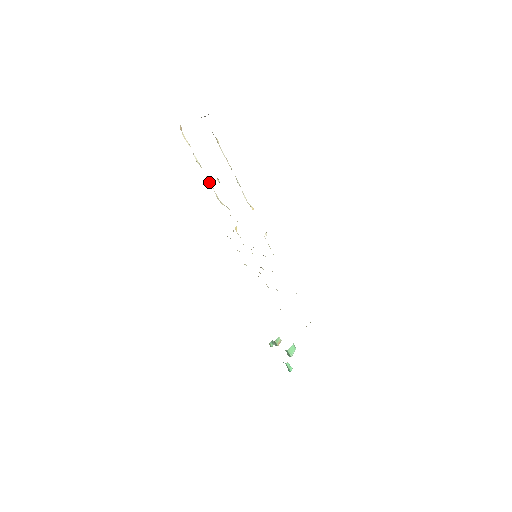
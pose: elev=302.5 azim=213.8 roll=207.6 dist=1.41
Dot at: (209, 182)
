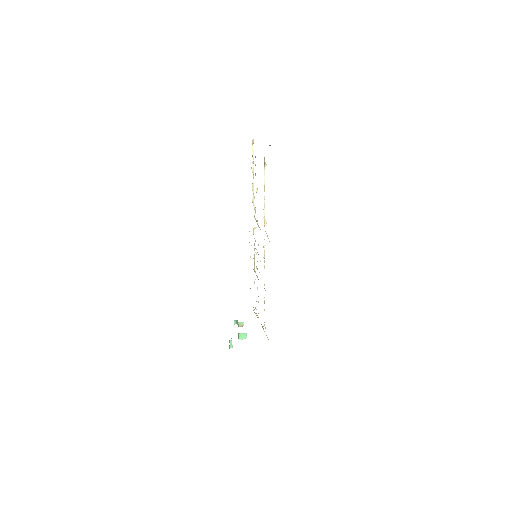
Dot at: (253, 187)
